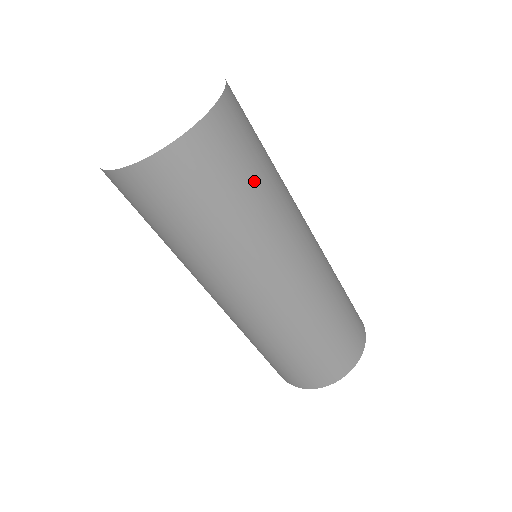
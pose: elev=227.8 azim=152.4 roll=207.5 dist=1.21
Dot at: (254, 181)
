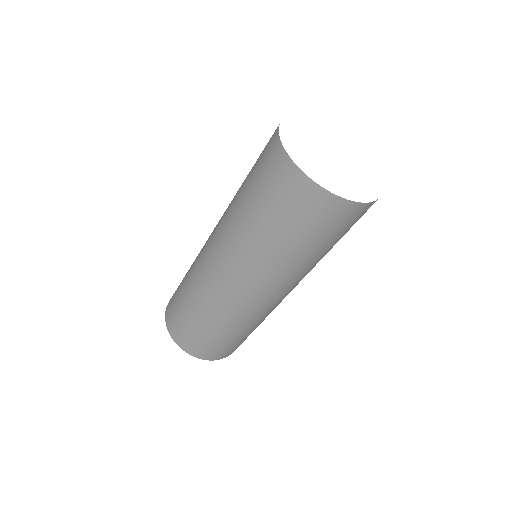
Dot at: occluded
